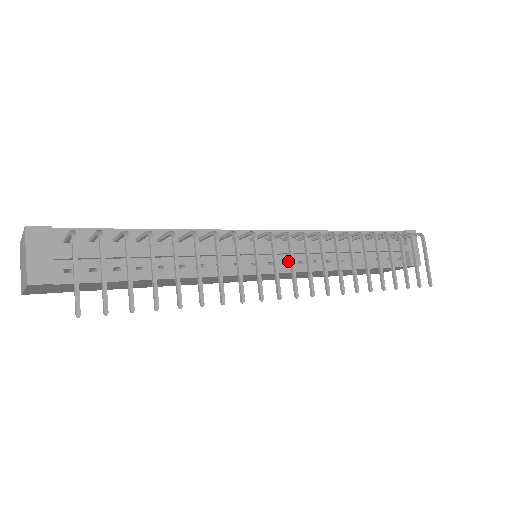
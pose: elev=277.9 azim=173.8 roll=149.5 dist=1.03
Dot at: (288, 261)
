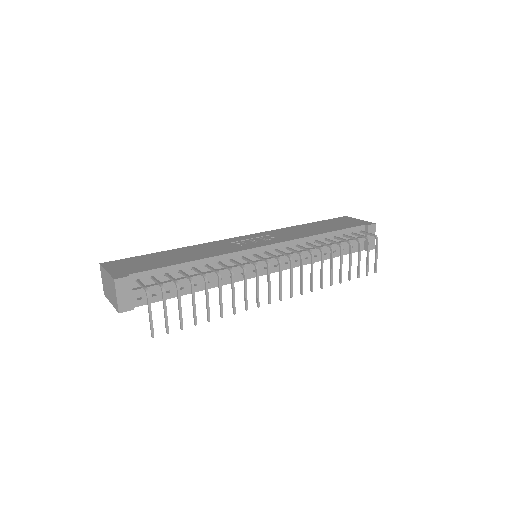
Dot at: occluded
